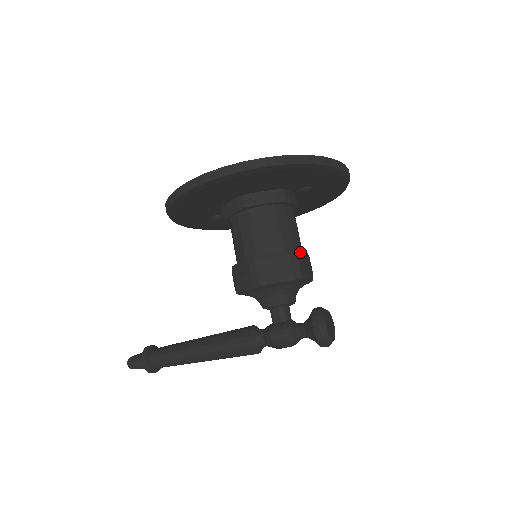
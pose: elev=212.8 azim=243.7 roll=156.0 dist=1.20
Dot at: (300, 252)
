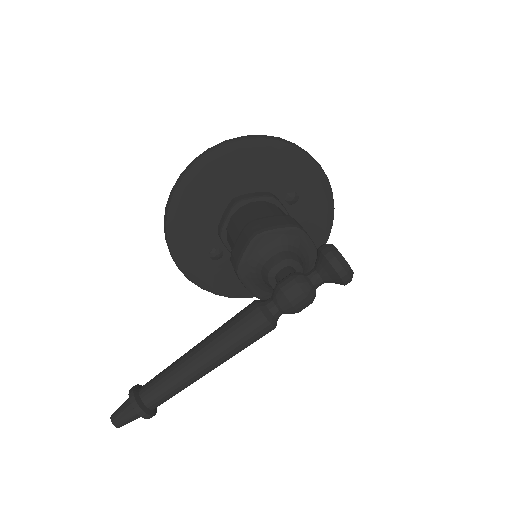
Dot at: (295, 220)
